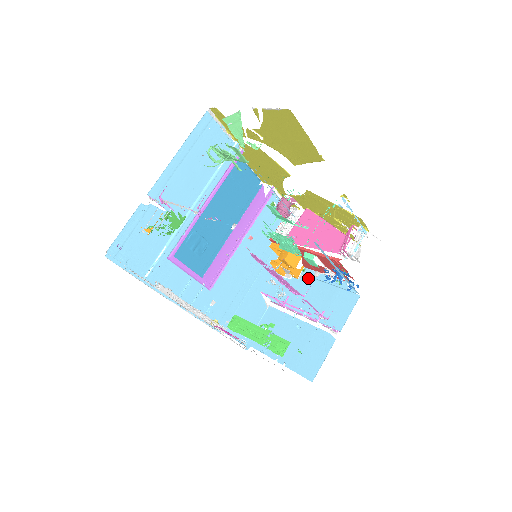
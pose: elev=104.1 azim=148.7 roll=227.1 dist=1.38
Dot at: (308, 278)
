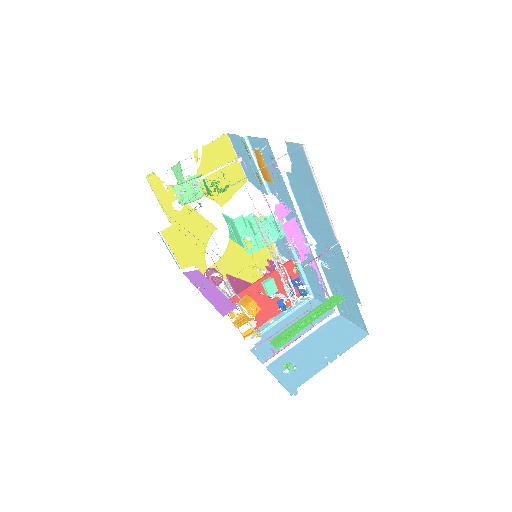
Dot at: (267, 331)
